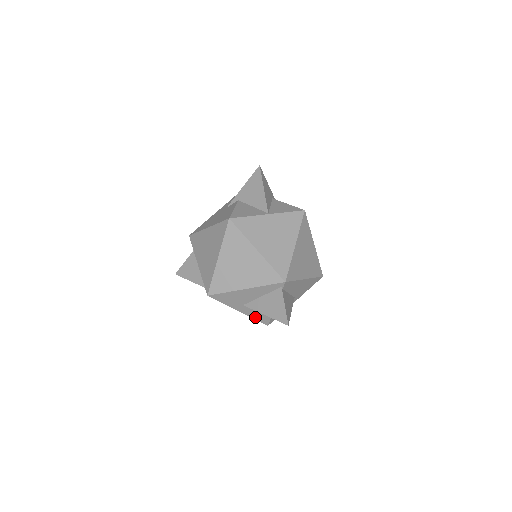
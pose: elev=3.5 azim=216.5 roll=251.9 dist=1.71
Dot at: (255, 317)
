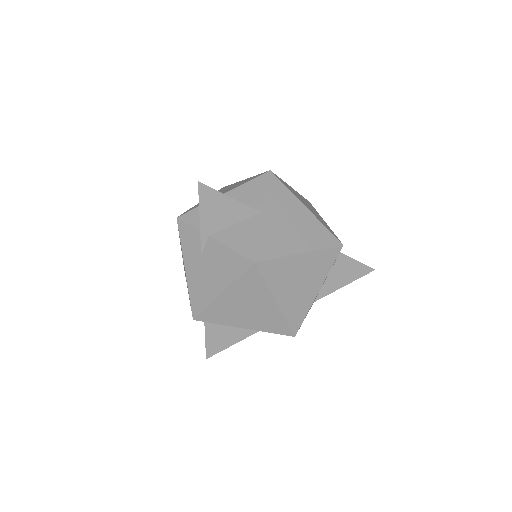
Dot at: occluded
